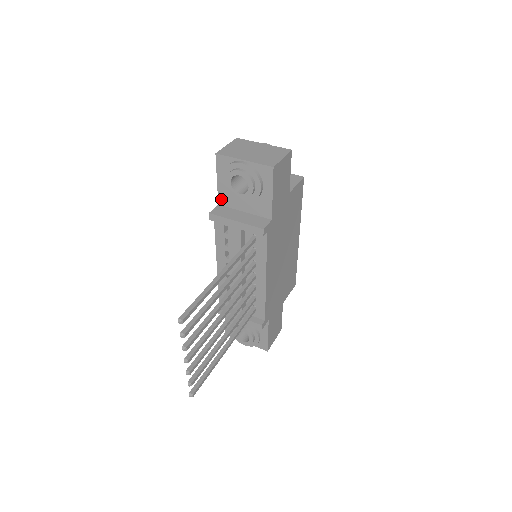
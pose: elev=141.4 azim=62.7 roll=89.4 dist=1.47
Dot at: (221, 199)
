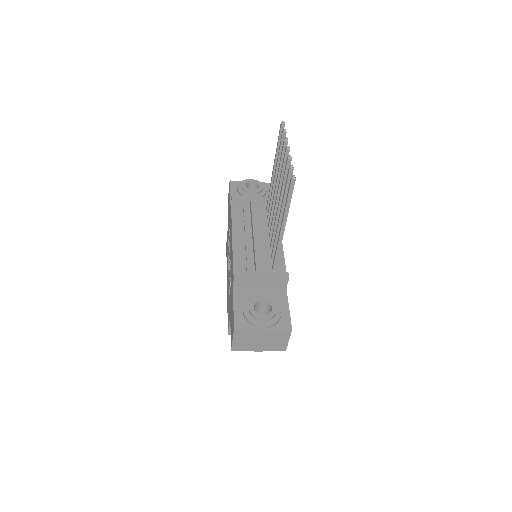
Dot at: occluded
